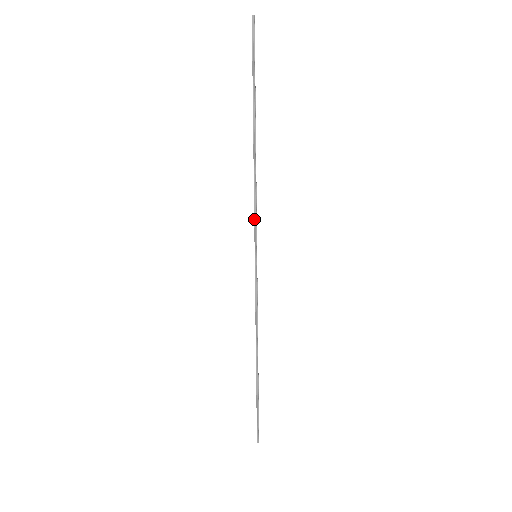
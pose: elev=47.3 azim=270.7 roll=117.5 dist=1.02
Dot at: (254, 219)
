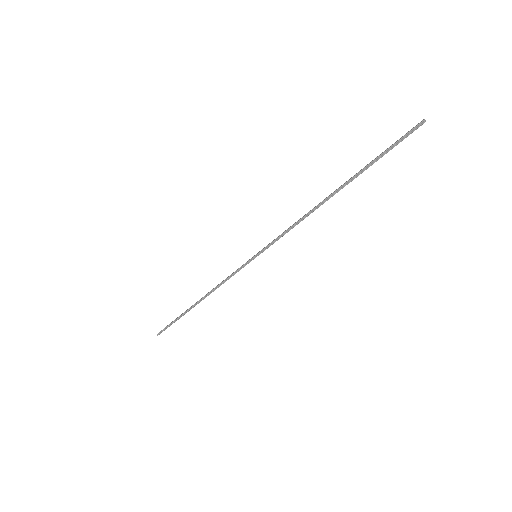
Dot at: (277, 237)
